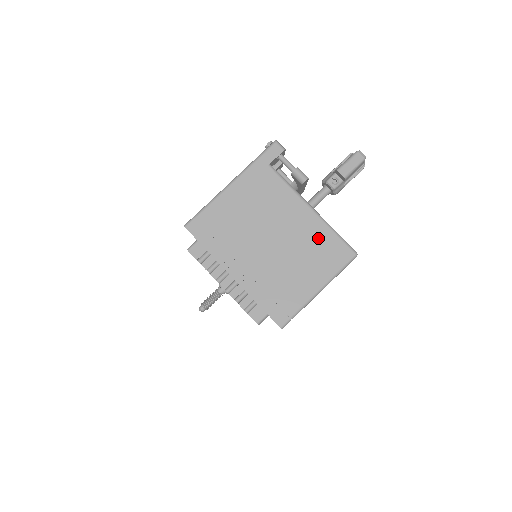
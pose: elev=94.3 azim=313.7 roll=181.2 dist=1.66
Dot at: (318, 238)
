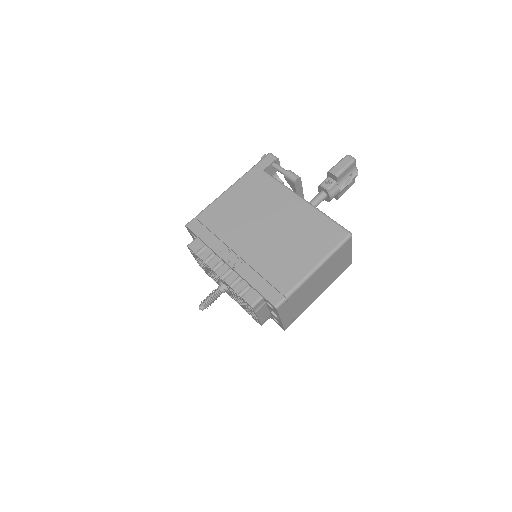
Dot at: (311, 223)
